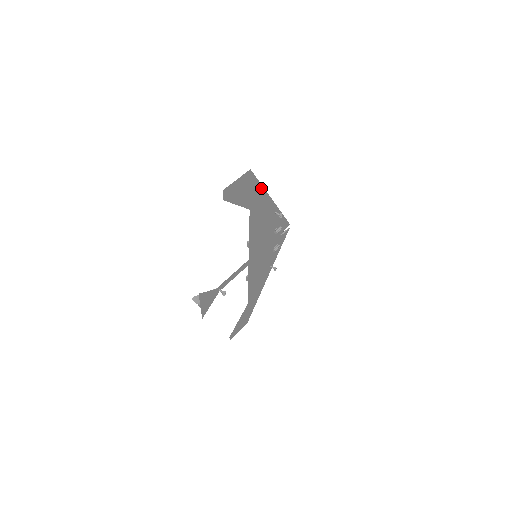
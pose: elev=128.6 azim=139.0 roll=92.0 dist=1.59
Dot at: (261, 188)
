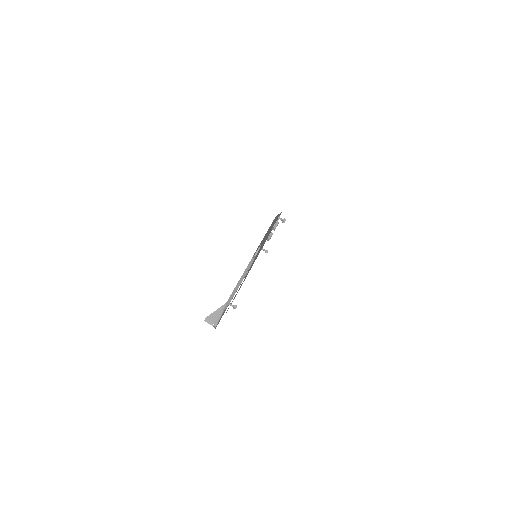
Dot at: (276, 217)
